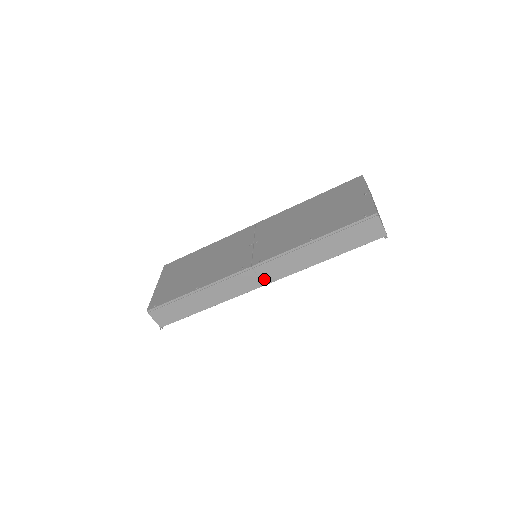
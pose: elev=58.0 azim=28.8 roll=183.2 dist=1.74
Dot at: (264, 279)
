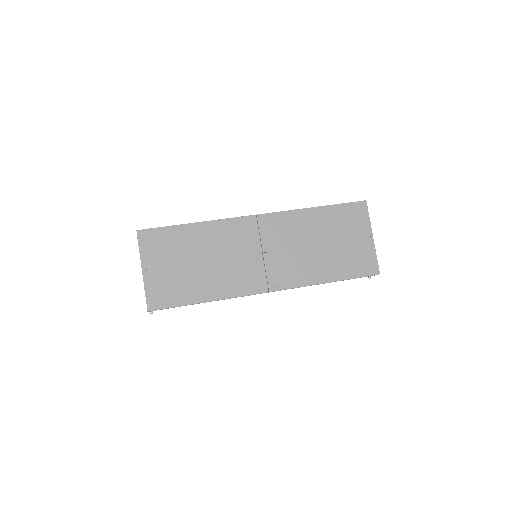
Dot at: occluded
